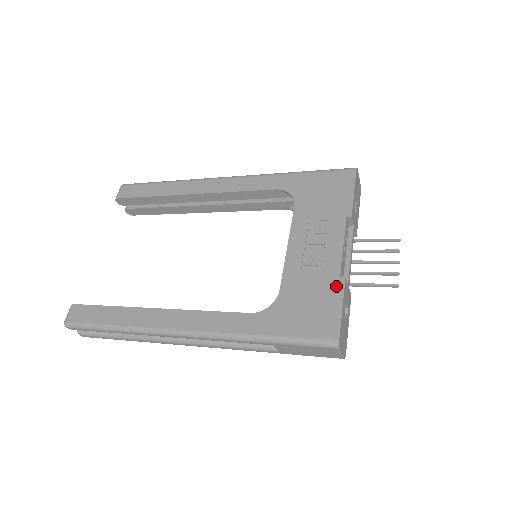
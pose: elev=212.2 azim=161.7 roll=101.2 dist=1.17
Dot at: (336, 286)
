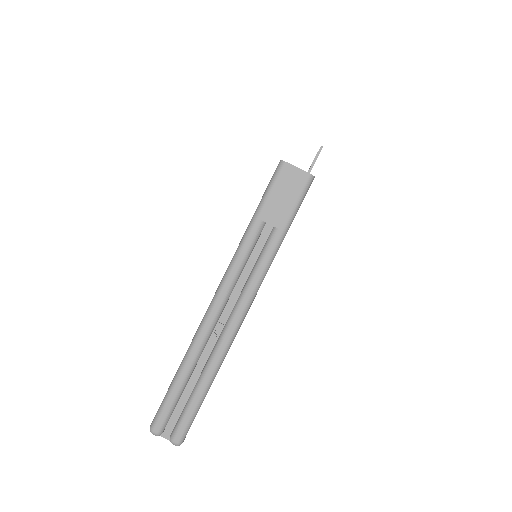
Dot at: occluded
